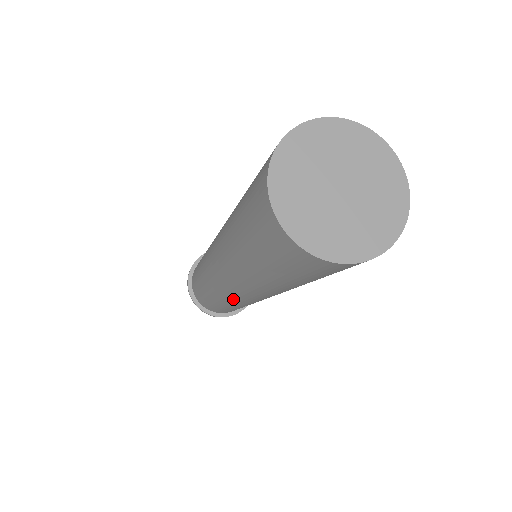
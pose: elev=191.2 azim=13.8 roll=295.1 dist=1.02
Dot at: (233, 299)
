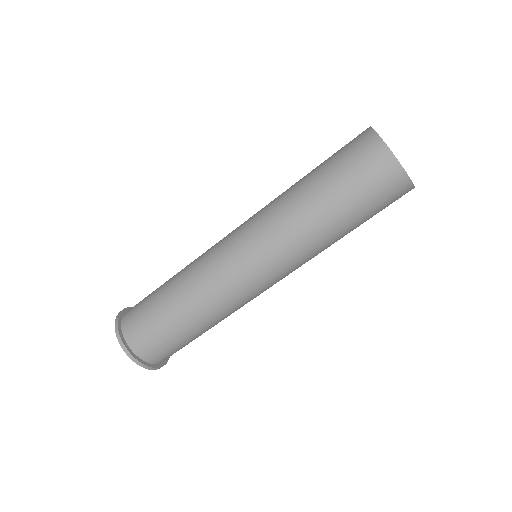
Dot at: (240, 294)
